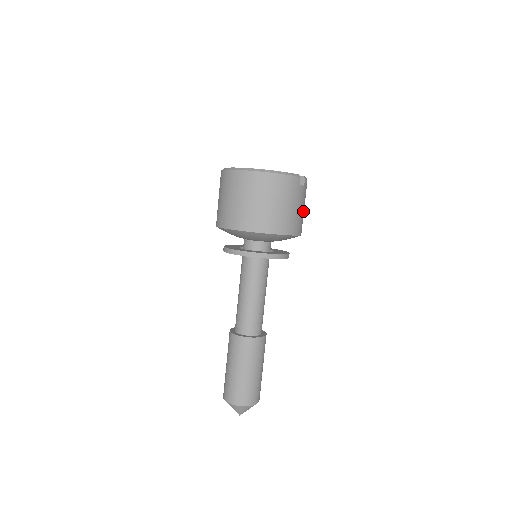
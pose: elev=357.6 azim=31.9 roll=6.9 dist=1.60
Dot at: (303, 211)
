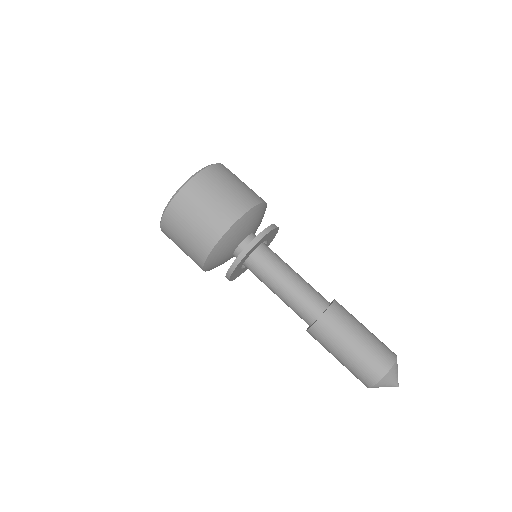
Dot at: occluded
